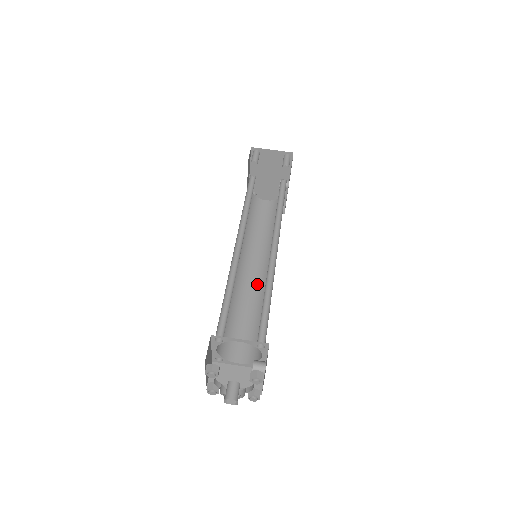
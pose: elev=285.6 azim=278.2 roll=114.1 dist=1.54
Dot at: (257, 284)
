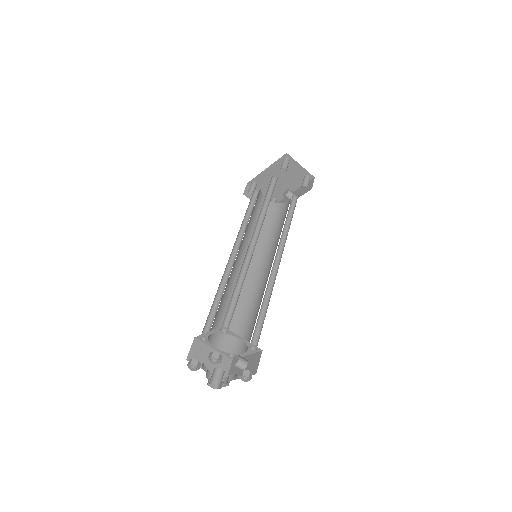
Dot at: occluded
